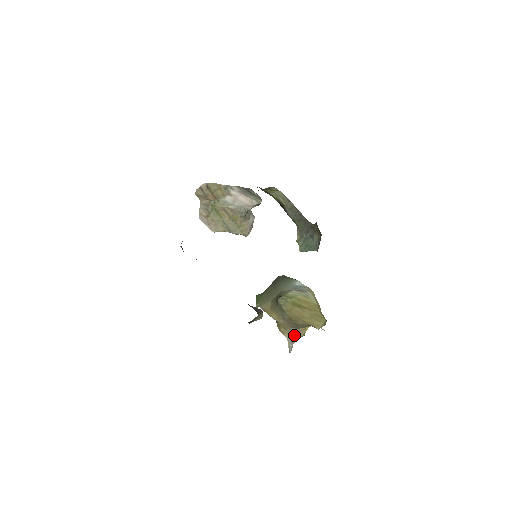
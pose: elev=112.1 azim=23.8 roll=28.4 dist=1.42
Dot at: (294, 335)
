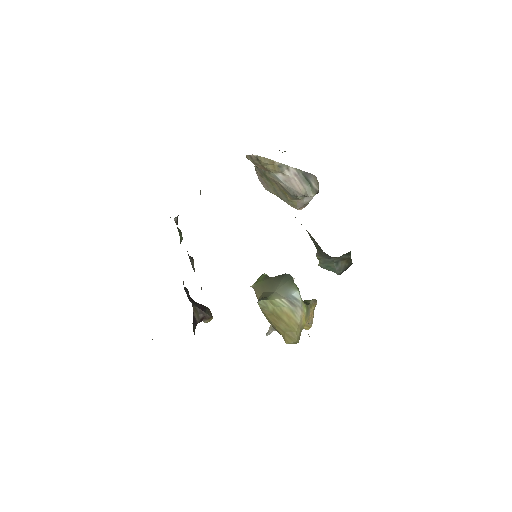
Dot at: occluded
